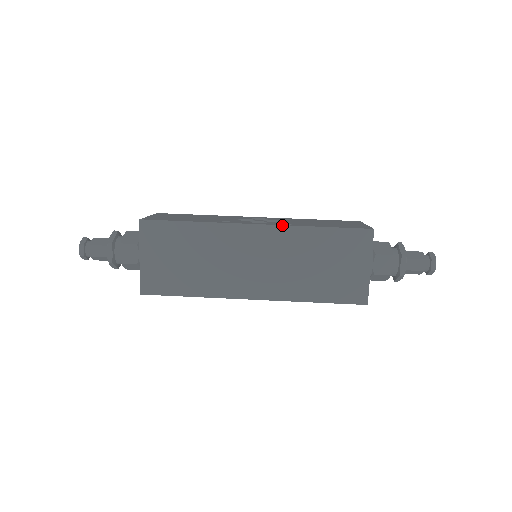
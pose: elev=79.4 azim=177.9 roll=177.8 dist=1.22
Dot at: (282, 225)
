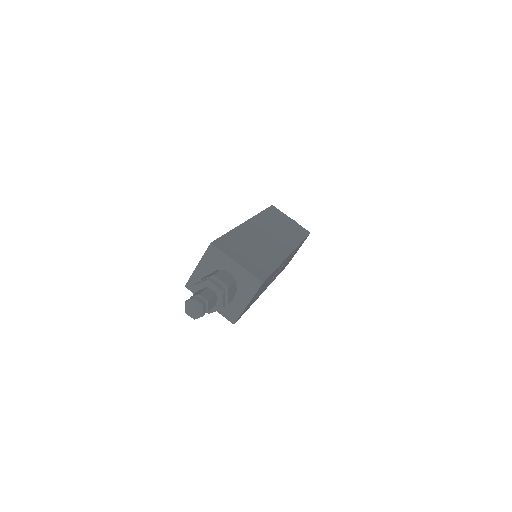
Dot at: (253, 217)
